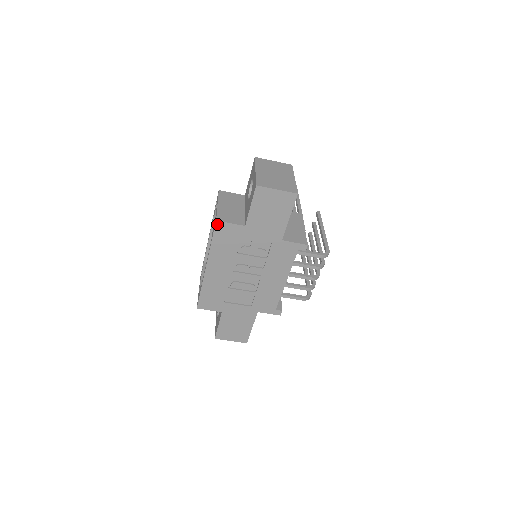
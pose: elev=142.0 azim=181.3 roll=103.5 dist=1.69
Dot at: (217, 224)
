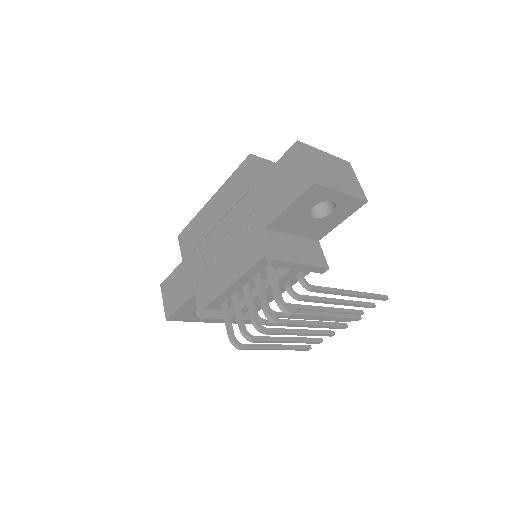
Dot at: (248, 158)
